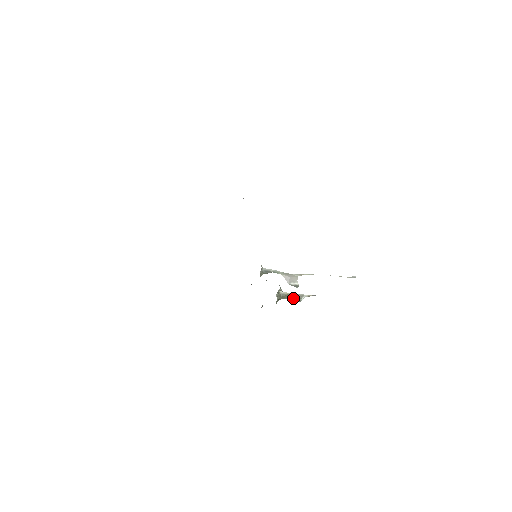
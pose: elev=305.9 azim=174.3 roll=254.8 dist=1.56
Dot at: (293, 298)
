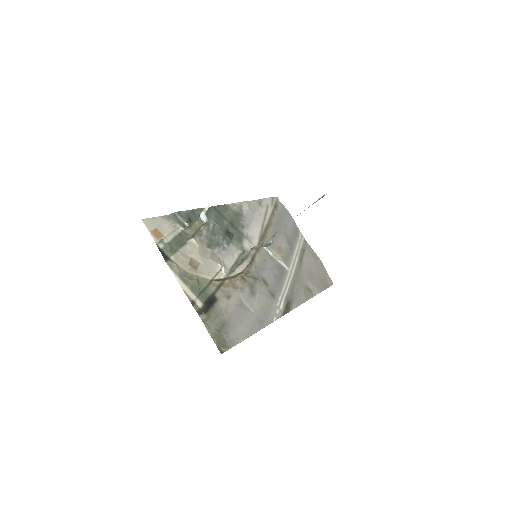
Dot at: (196, 222)
